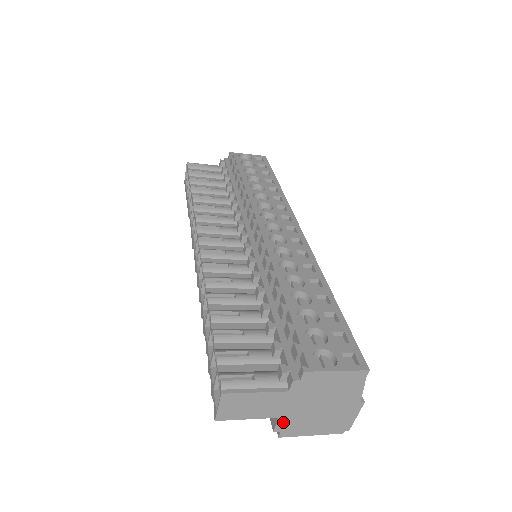
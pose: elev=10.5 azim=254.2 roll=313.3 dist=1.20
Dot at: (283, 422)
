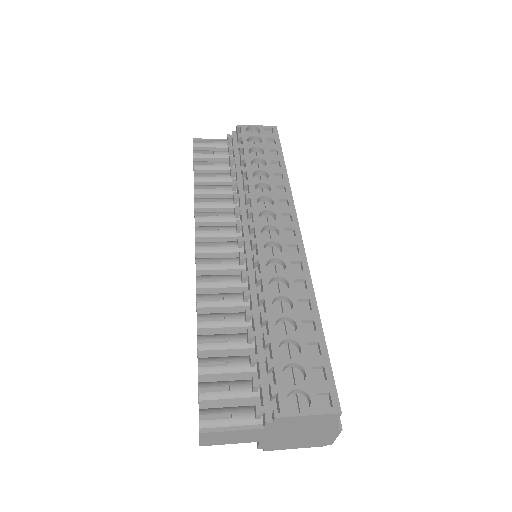
Dot at: (265, 443)
